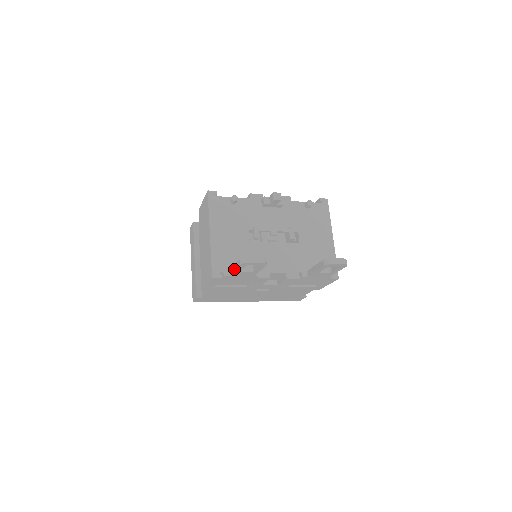
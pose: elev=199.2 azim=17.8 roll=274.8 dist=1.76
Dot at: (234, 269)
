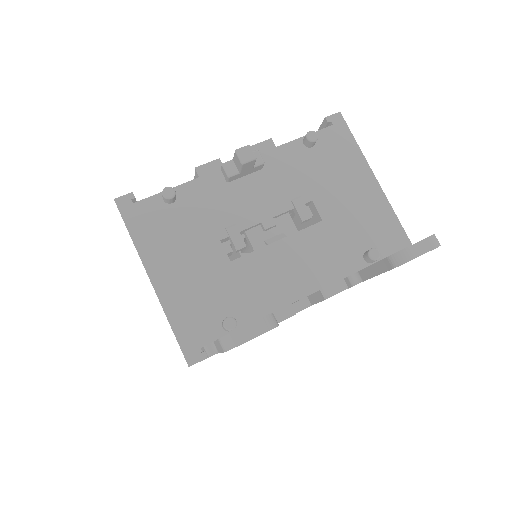
Dot at: (219, 350)
